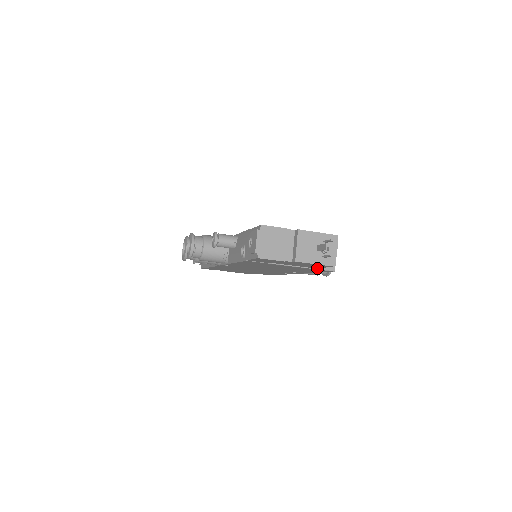
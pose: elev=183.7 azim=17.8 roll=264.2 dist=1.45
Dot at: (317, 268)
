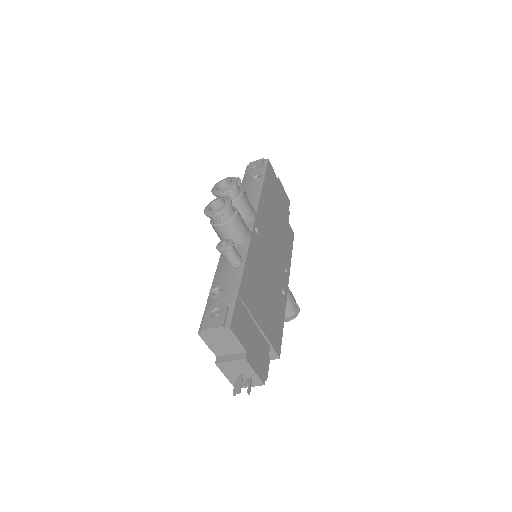
Dot at: occluded
